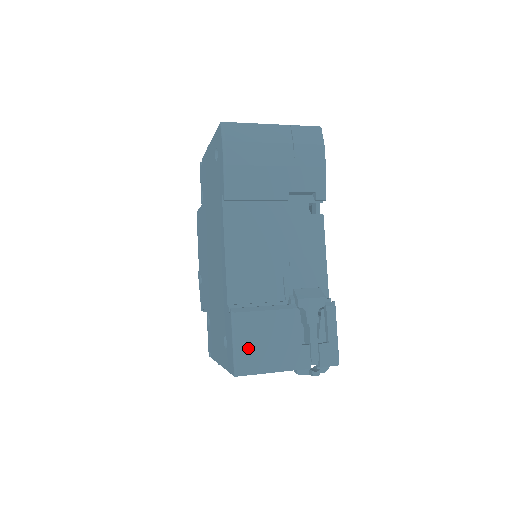
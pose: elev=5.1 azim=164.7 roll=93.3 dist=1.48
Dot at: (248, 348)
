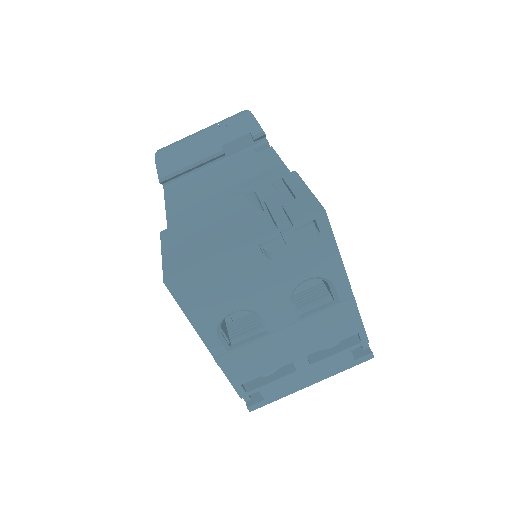
Dot at: (180, 249)
